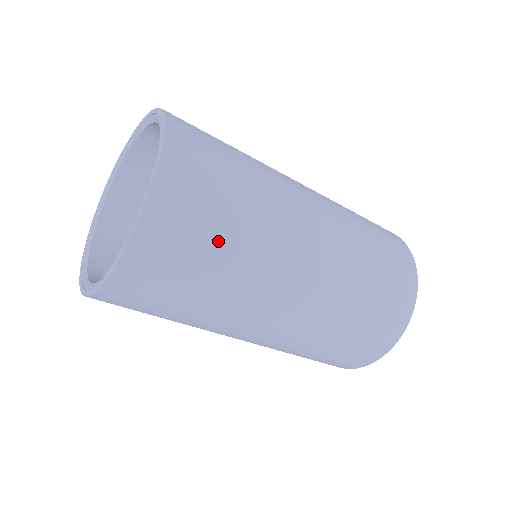
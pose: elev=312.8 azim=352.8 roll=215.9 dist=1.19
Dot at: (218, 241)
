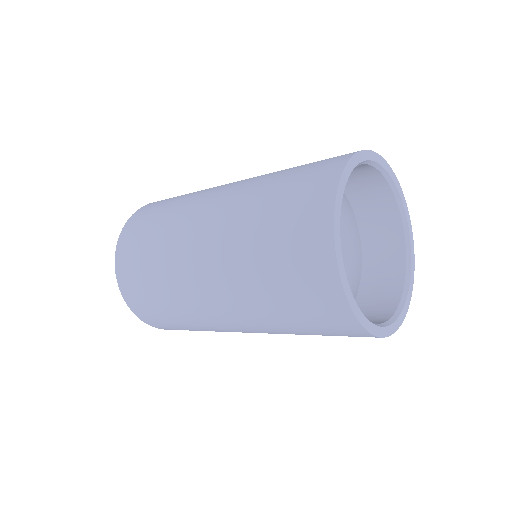
Dot at: (151, 233)
